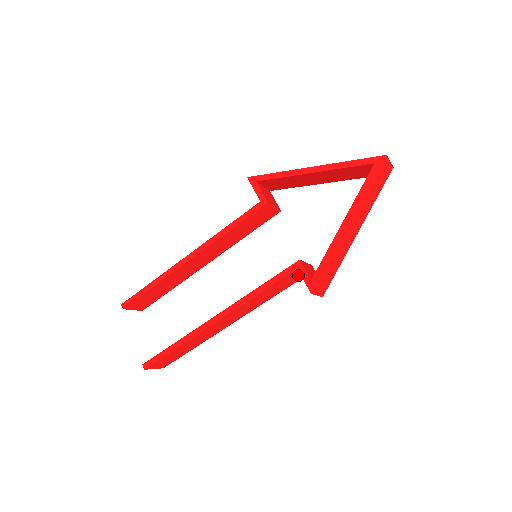
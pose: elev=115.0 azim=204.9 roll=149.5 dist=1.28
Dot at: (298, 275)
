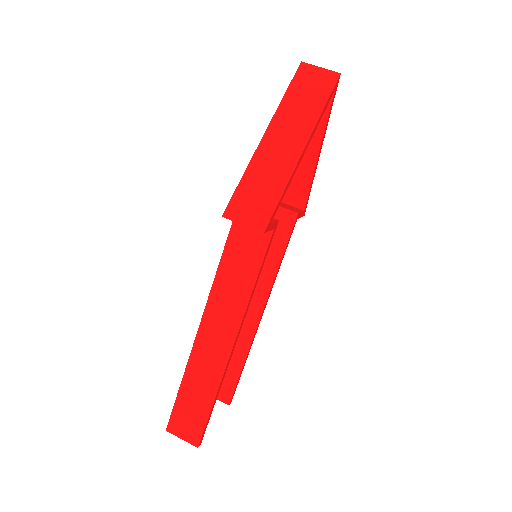
Dot at: (254, 231)
